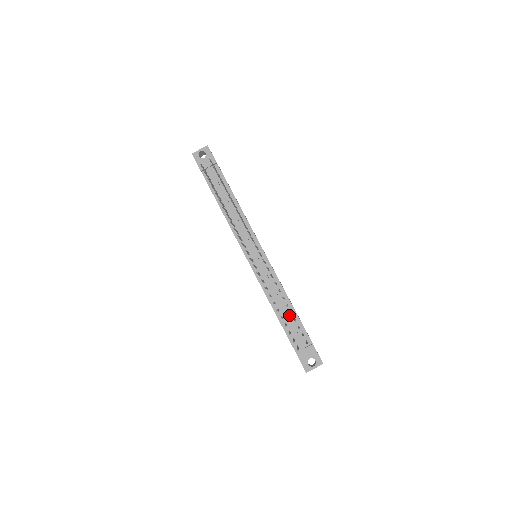
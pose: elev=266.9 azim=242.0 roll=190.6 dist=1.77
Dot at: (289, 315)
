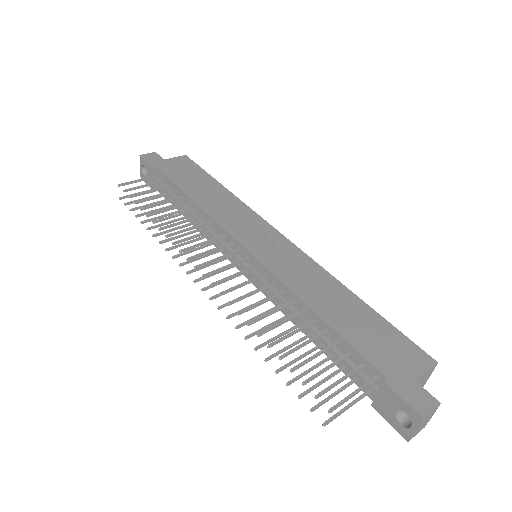
Dot at: (327, 337)
